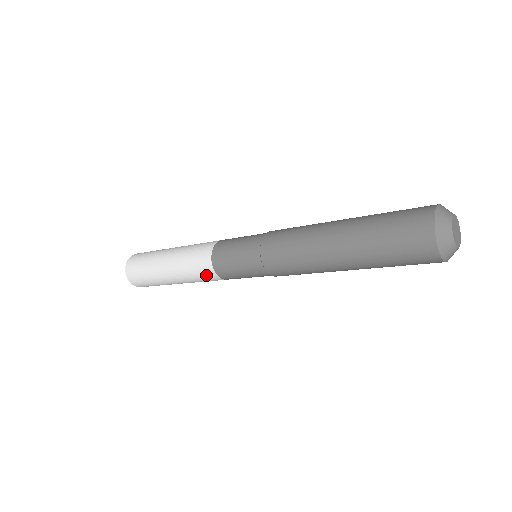
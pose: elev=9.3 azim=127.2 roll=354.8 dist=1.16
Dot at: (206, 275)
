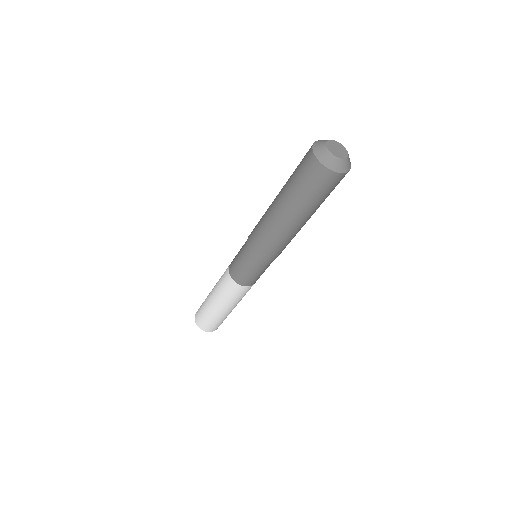
Dot at: (226, 281)
